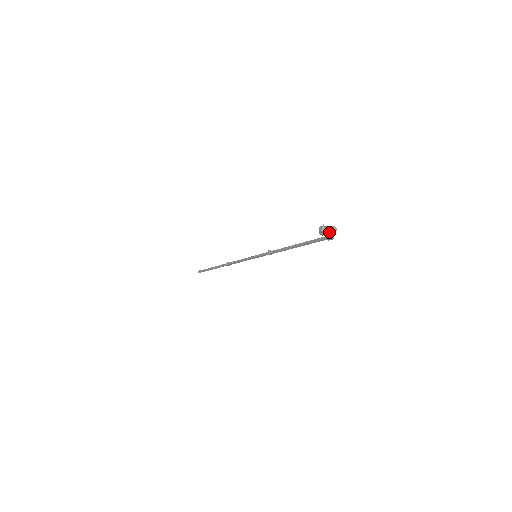
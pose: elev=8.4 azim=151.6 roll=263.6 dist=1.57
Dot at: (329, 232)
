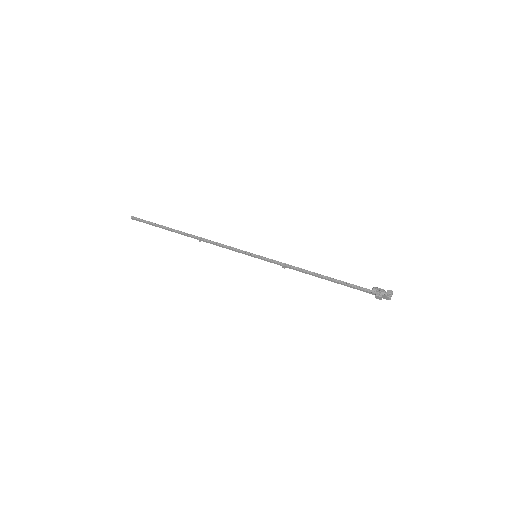
Dot at: (385, 295)
